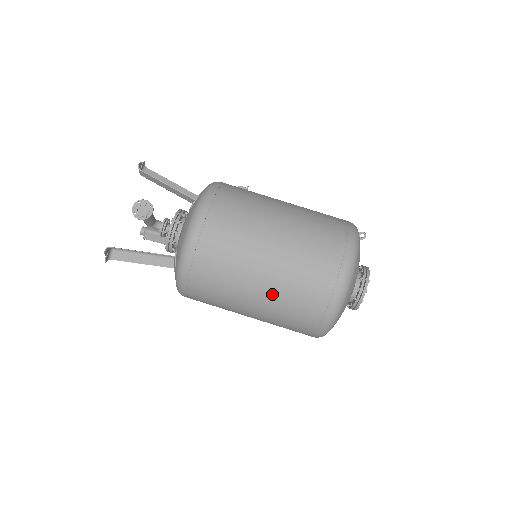
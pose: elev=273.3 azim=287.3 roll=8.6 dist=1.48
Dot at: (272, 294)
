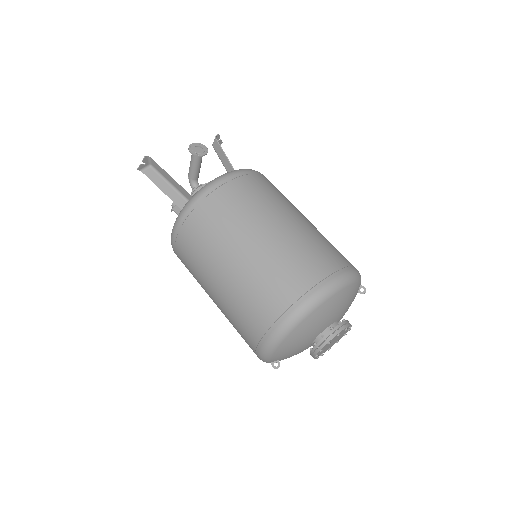
Dot at: (254, 260)
